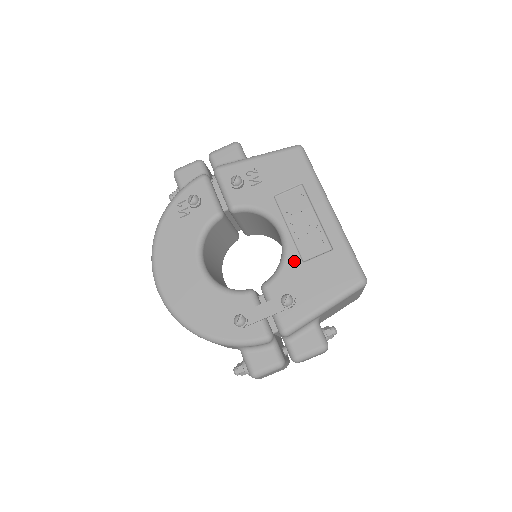
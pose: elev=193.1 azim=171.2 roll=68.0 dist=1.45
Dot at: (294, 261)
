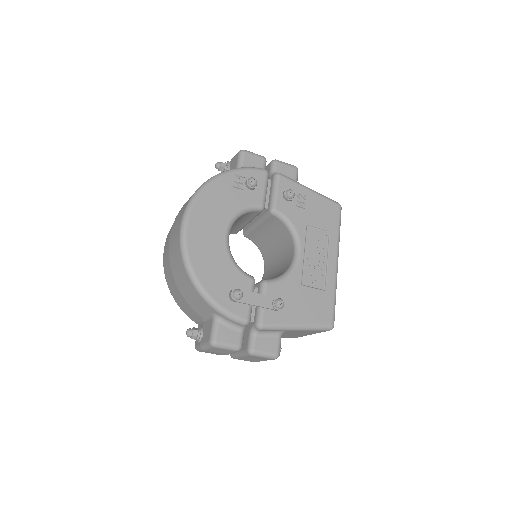
Dot at: (296, 279)
